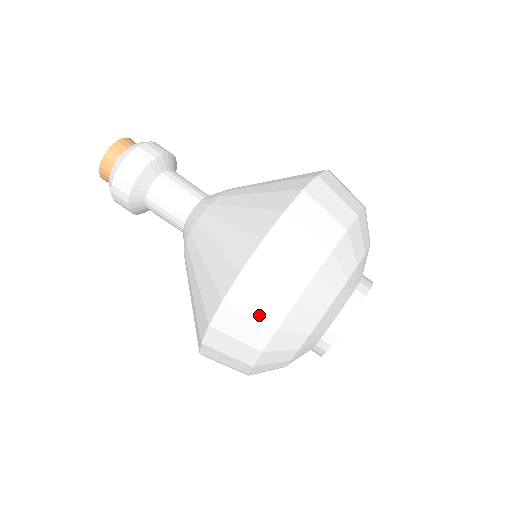
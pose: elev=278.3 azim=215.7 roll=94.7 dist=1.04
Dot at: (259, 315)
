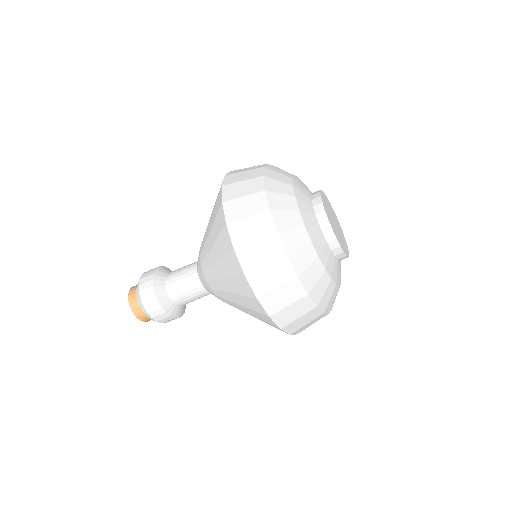
Dot at: (269, 259)
